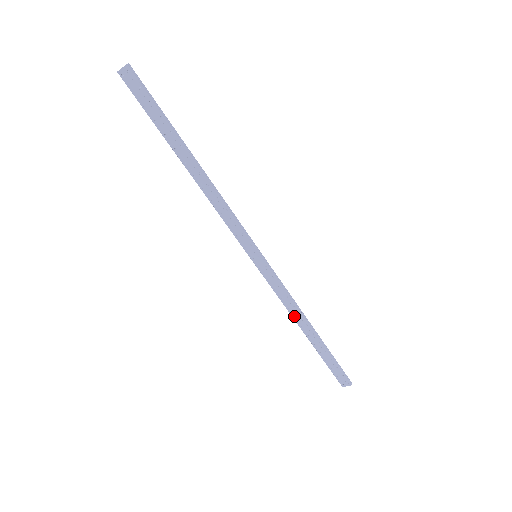
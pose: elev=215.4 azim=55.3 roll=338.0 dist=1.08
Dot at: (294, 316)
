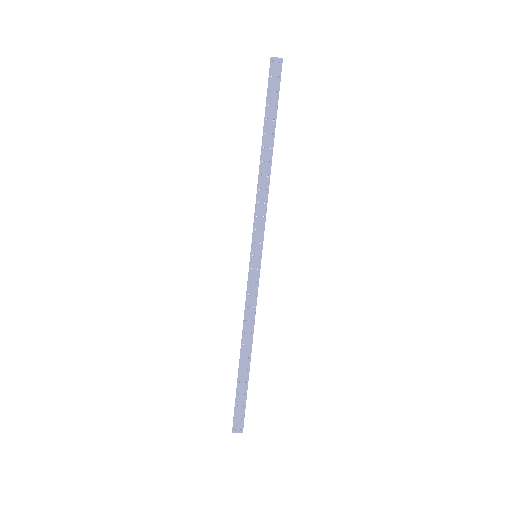
Dot at: (245, 331)
